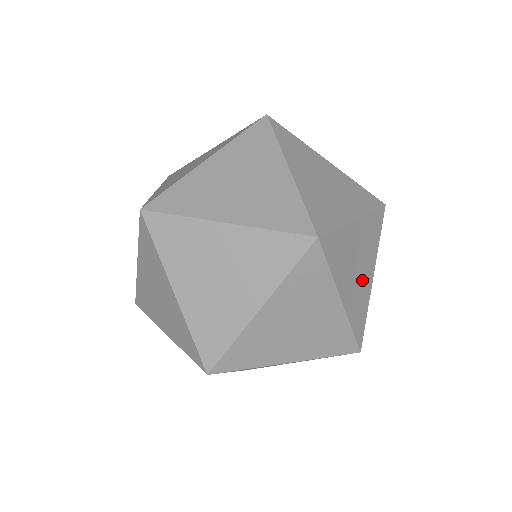
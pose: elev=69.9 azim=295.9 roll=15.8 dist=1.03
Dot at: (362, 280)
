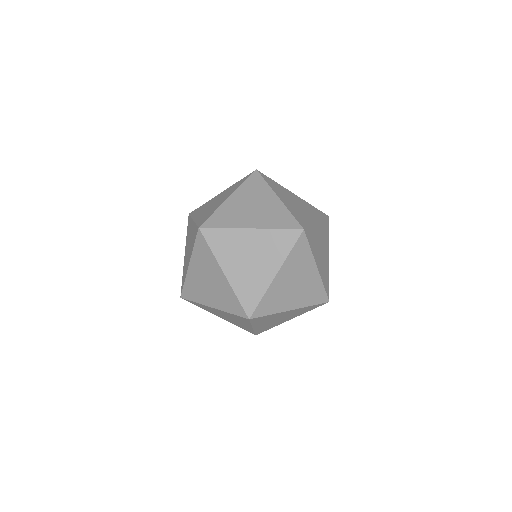
Dot at: (302, 212)
